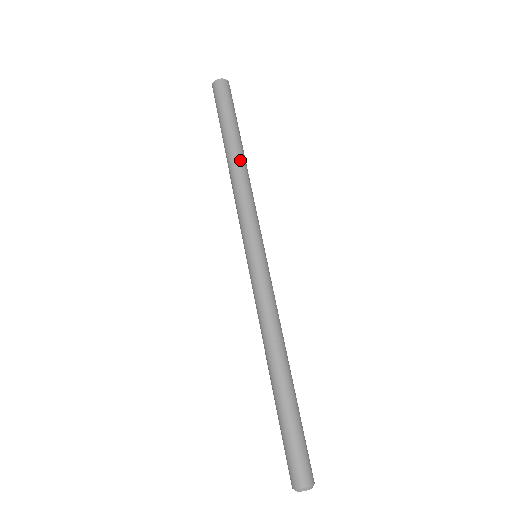
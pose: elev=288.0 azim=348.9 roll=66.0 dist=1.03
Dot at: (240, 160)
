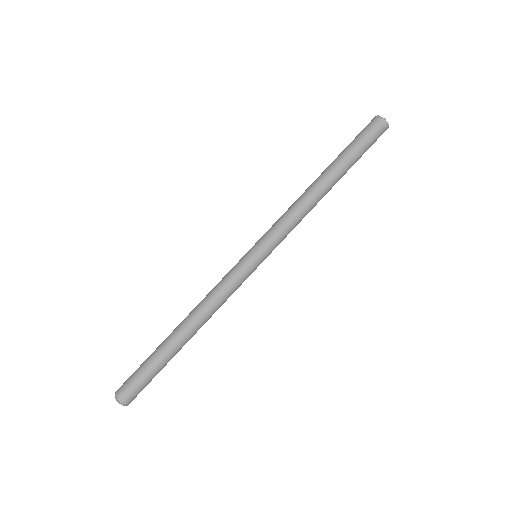
Dot at: (321, 186)
